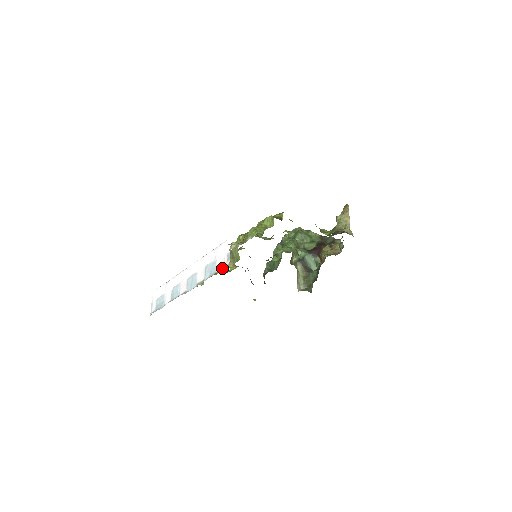
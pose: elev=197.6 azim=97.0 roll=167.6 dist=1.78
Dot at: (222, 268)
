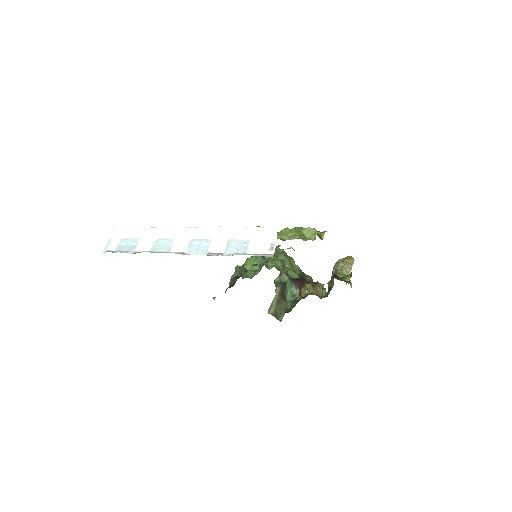
Dot at: (260, 254)
